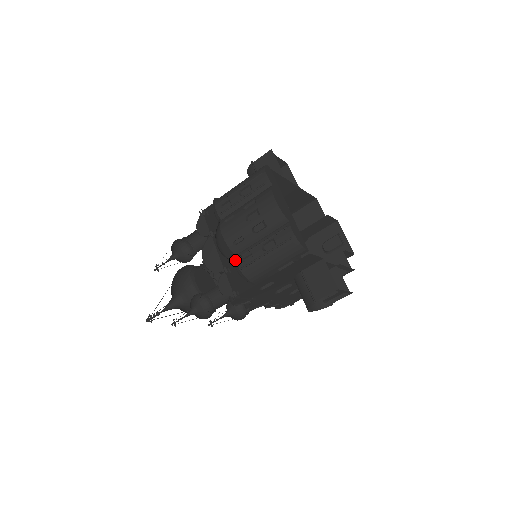
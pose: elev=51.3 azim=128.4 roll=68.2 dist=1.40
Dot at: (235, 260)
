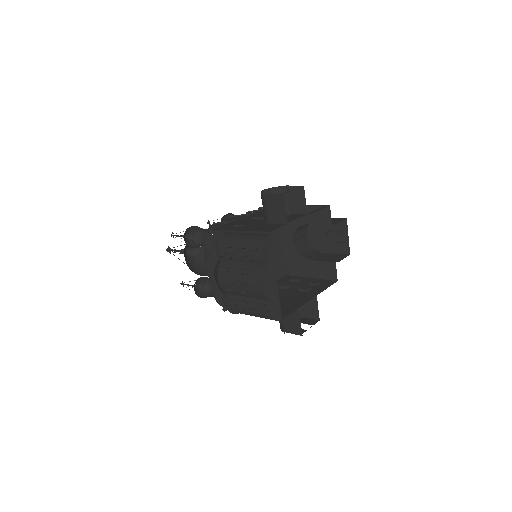
Dot at: (226, 299)
